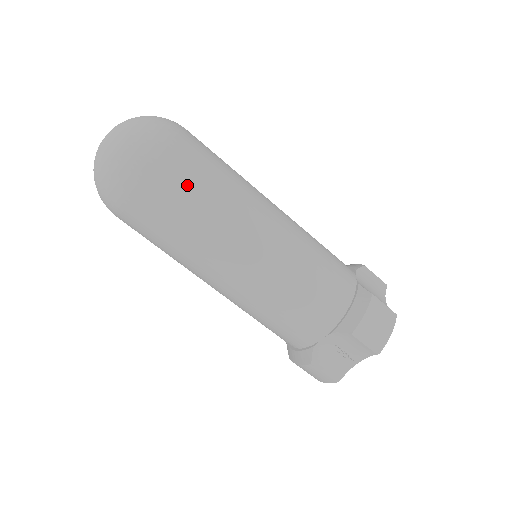
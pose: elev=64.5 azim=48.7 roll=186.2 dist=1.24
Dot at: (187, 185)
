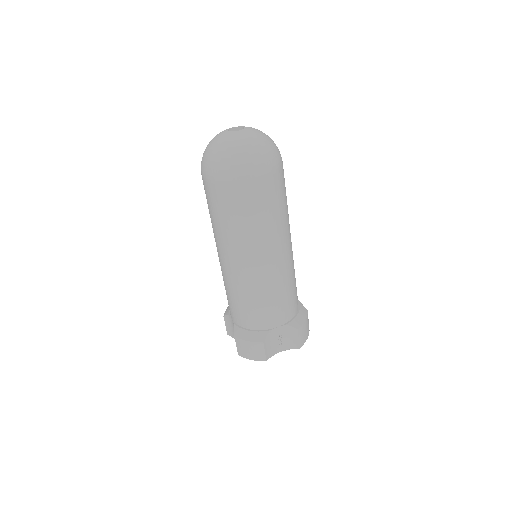
Dot at: (280, 193)
